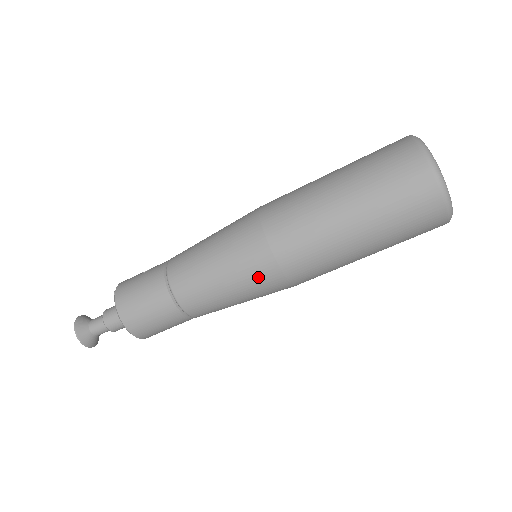
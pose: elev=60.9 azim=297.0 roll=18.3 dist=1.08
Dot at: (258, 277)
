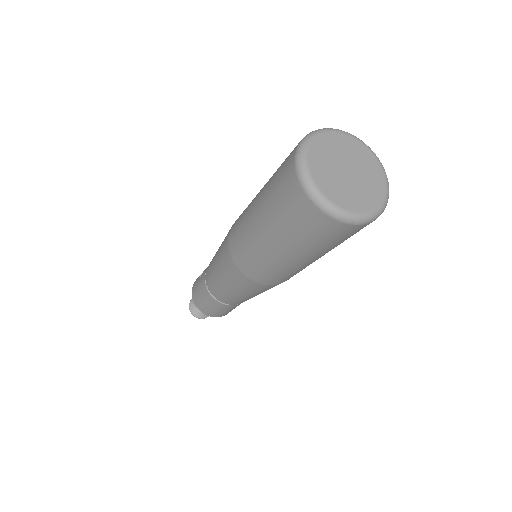
Dot at: (254, 289)
